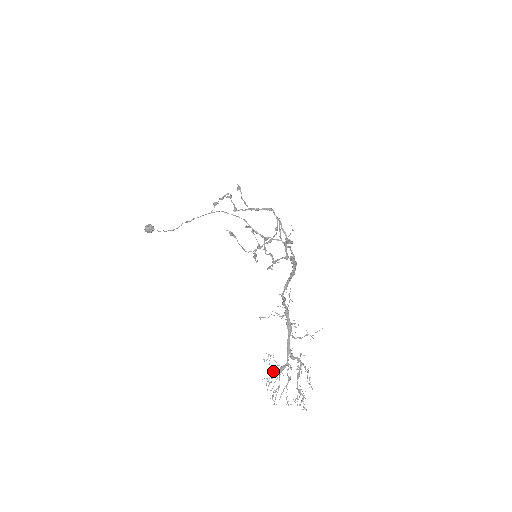
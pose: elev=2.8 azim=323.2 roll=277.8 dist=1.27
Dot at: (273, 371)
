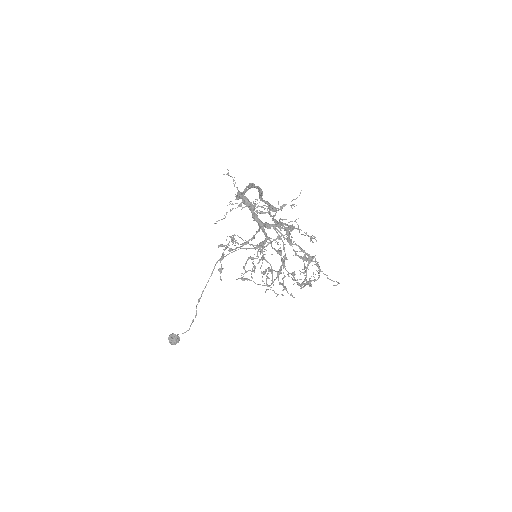
Dot at: (258, 263)
